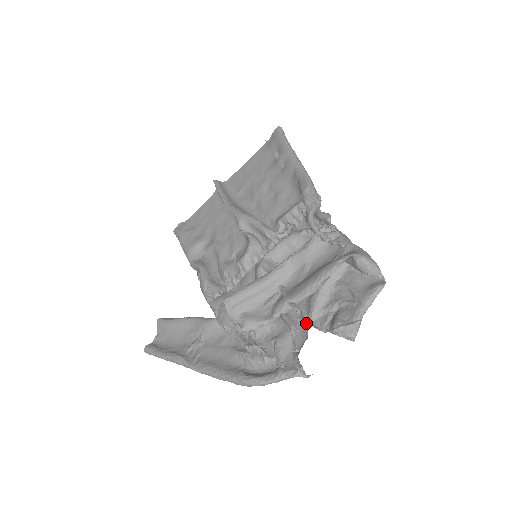
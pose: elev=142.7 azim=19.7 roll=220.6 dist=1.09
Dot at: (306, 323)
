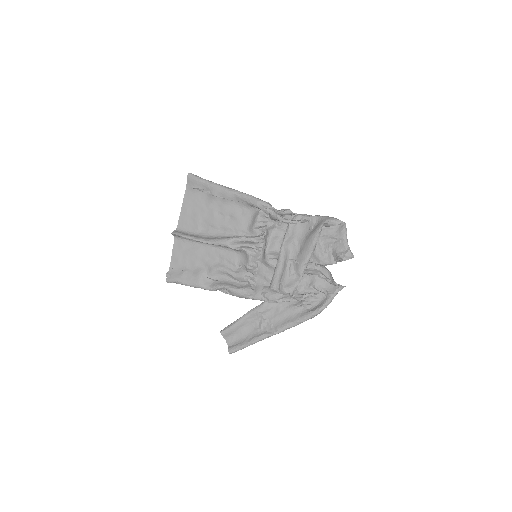
Dot at: (322, 266)
